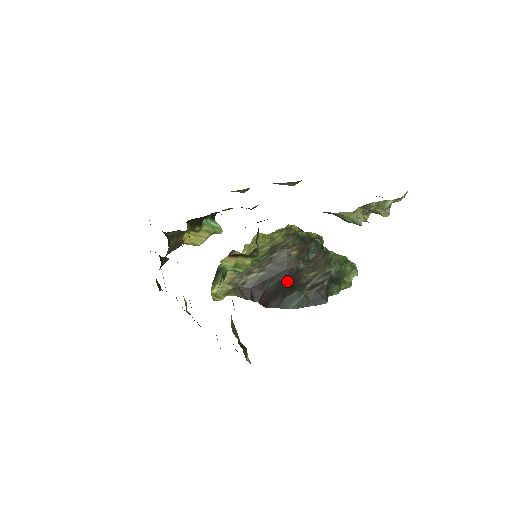
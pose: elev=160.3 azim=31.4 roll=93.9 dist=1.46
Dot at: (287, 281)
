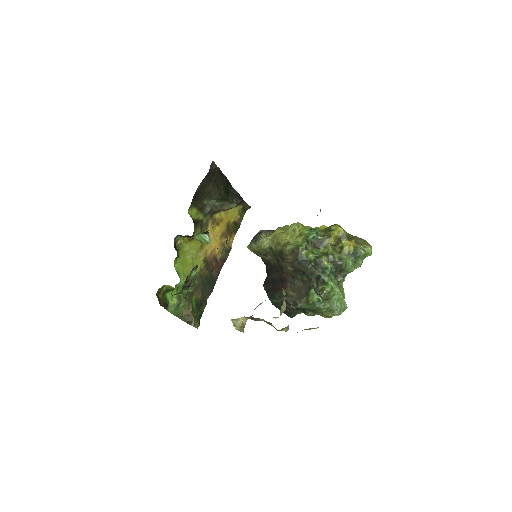
Dot at: (279, 282)
